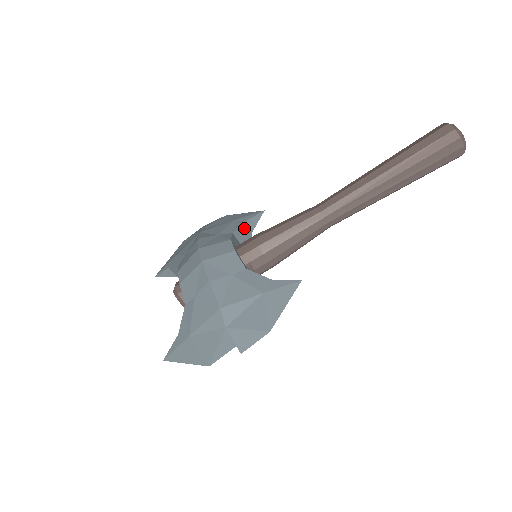
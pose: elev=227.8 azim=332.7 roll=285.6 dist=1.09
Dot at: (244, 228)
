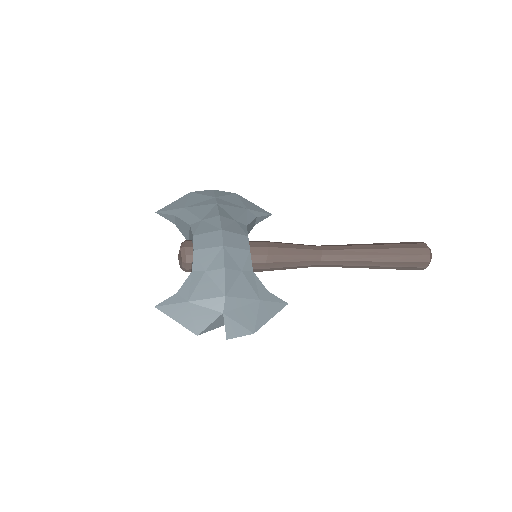
Dot at: (253, 222)
